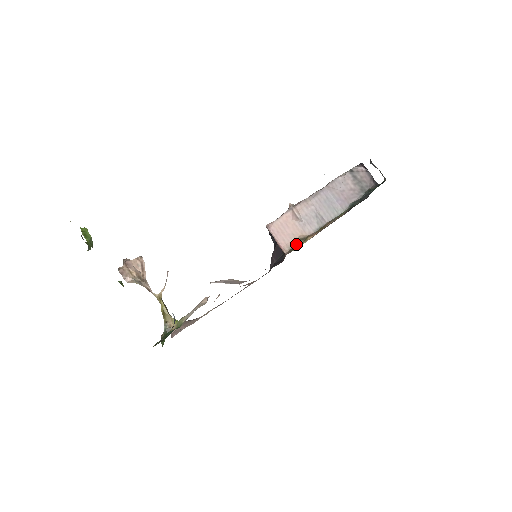
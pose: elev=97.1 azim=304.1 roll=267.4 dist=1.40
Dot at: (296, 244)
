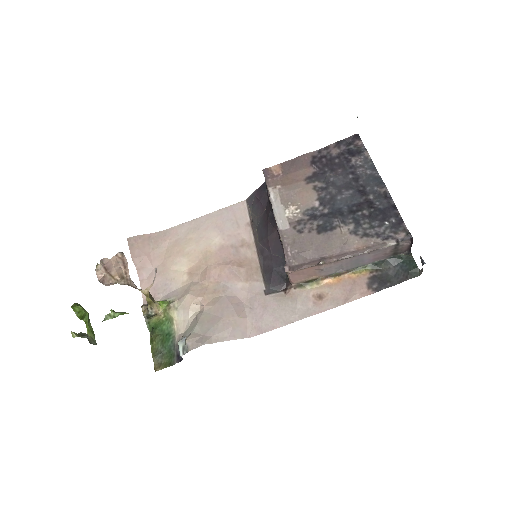
Dot at: (306, 282)
